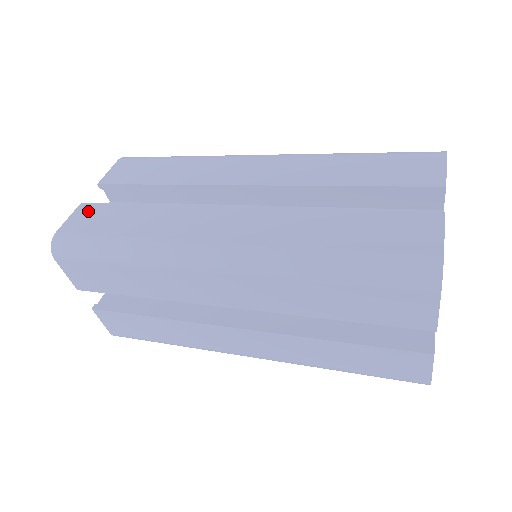
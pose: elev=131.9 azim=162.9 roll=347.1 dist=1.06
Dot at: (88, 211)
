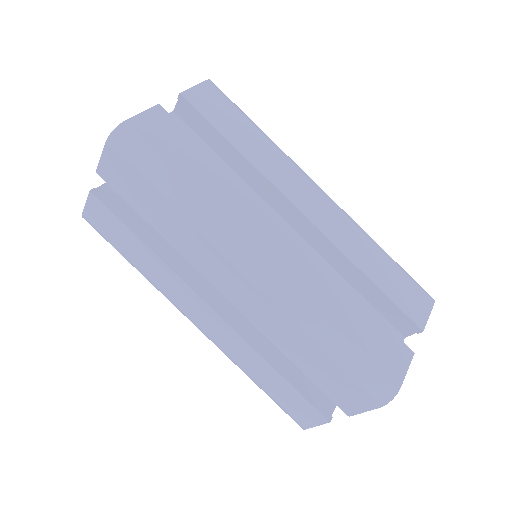
Dot at: (164, 121)
